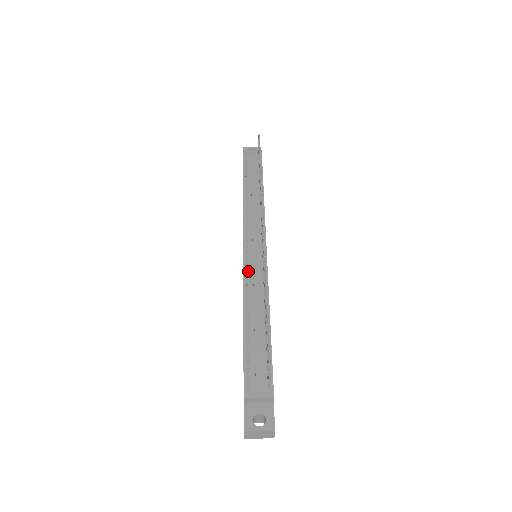
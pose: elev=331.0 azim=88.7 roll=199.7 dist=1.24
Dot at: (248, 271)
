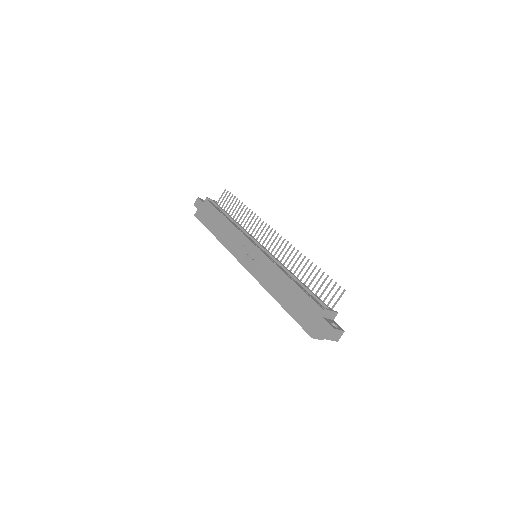
Dot at: (270, 257)
